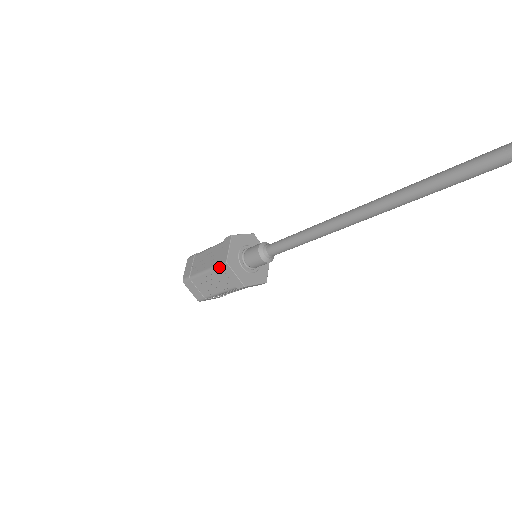
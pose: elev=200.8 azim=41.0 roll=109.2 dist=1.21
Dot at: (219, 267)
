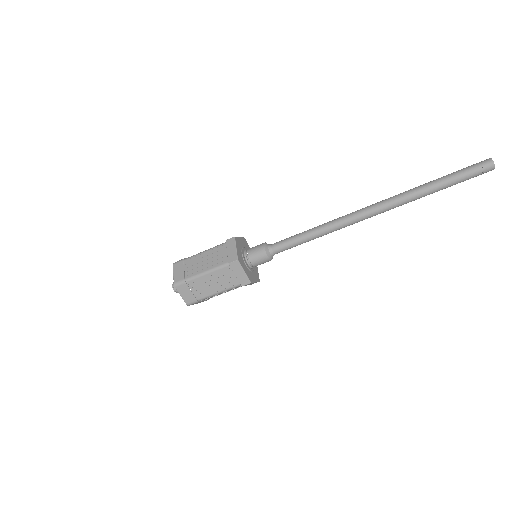
Dot at: (223, 244)
